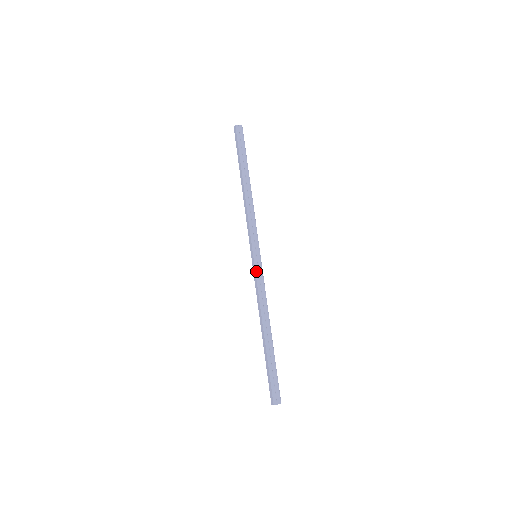
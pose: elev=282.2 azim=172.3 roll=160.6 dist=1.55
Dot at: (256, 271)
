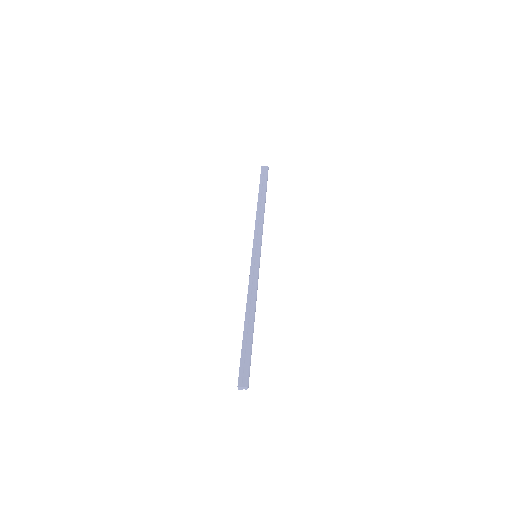
Dot at: (251, 266)
